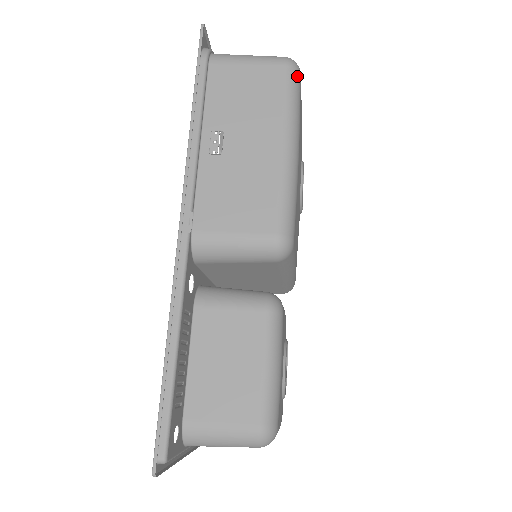
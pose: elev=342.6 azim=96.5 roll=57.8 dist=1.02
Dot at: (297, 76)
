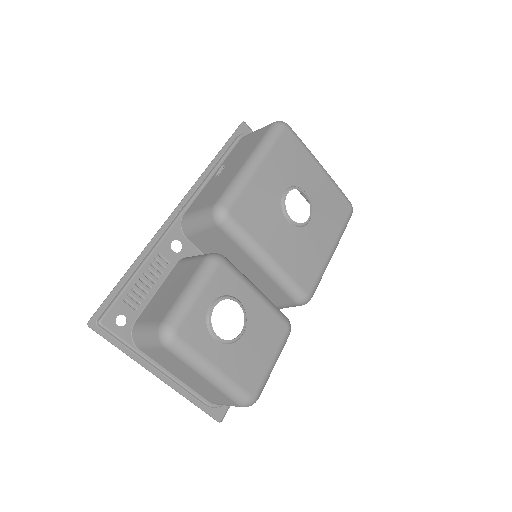
Dot at: (278, 128)
